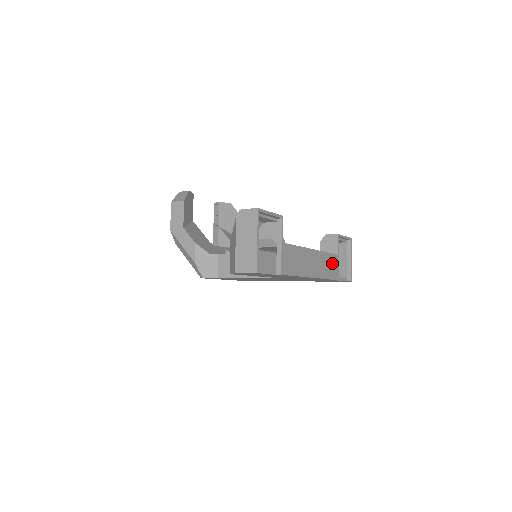
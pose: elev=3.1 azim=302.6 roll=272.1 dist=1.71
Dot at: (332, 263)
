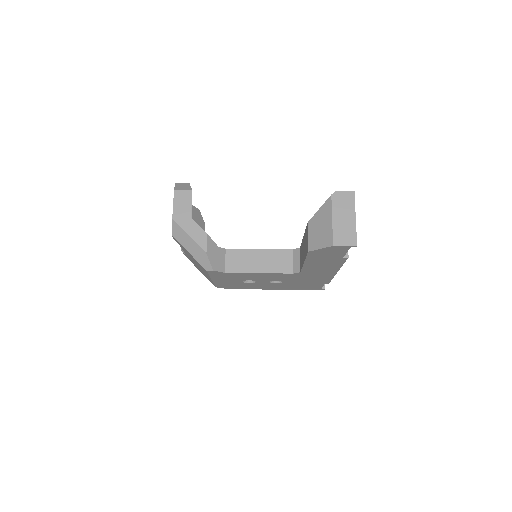
Dot at: occluded
